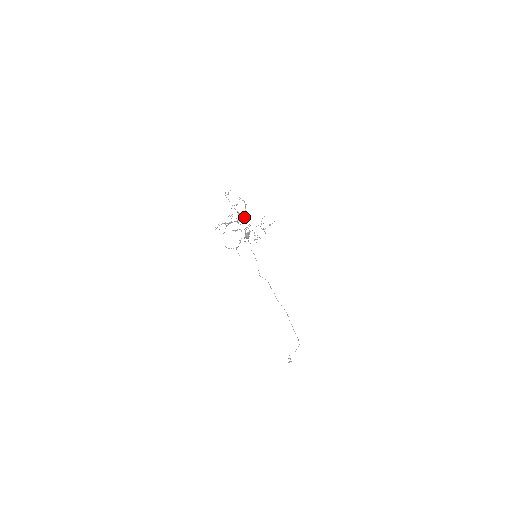
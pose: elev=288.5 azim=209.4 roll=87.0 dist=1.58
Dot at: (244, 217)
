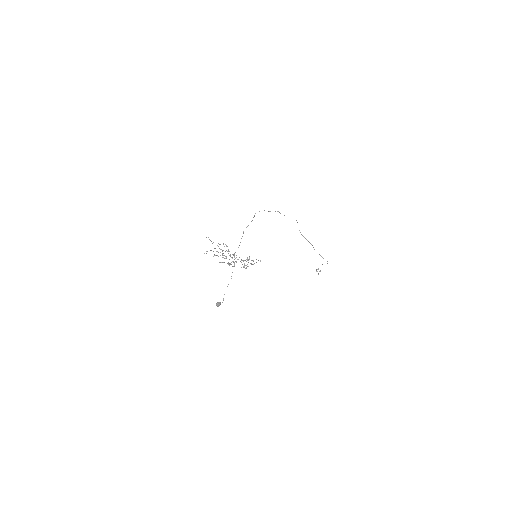
Dot at: occluded
